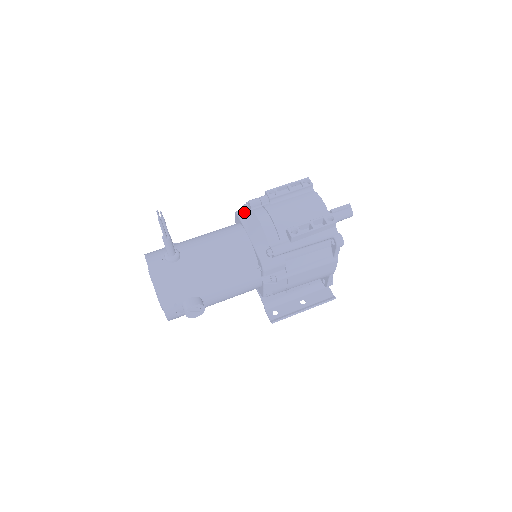
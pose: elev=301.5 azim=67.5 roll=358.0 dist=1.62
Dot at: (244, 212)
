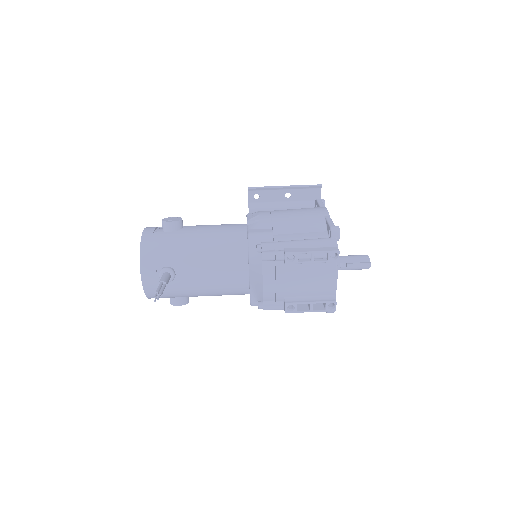
Dot at: (256, 249)
